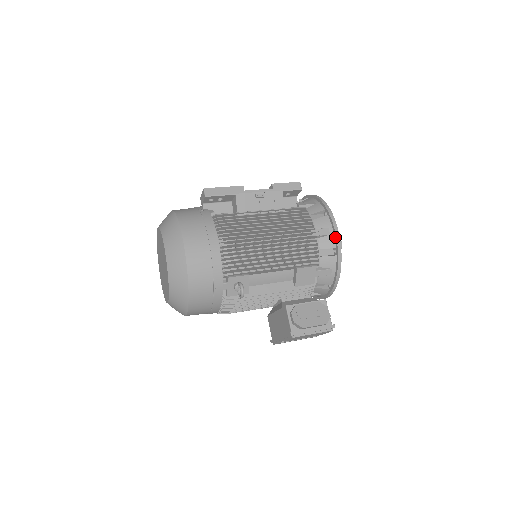
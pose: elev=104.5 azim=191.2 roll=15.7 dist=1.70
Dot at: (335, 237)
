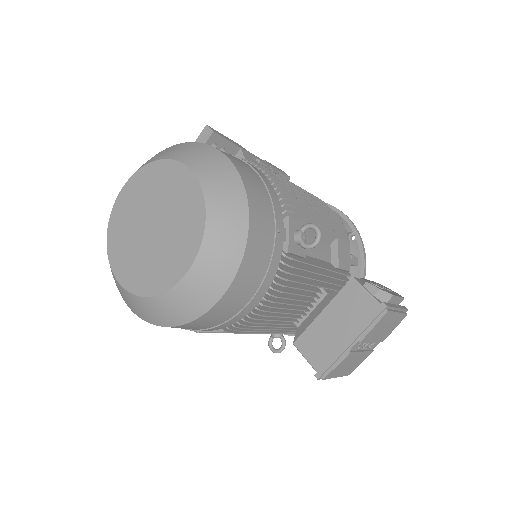
Dot at: (347, 220)
